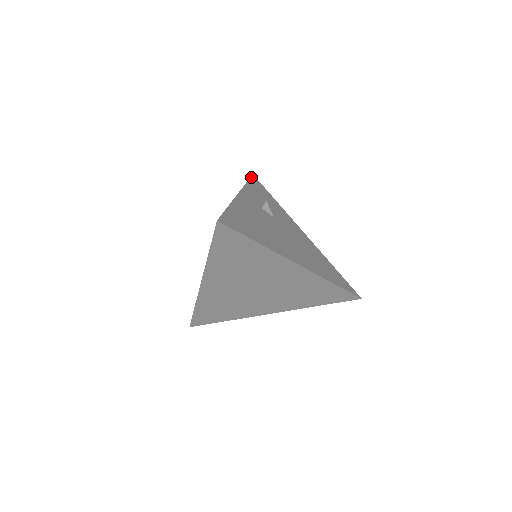
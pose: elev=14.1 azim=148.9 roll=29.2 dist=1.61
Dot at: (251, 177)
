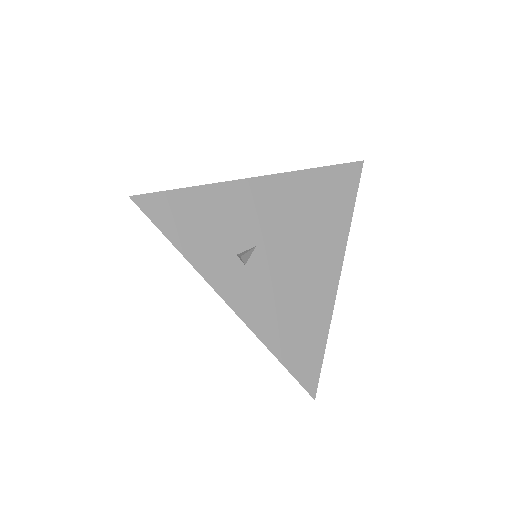
Dot at: (147, 216)
